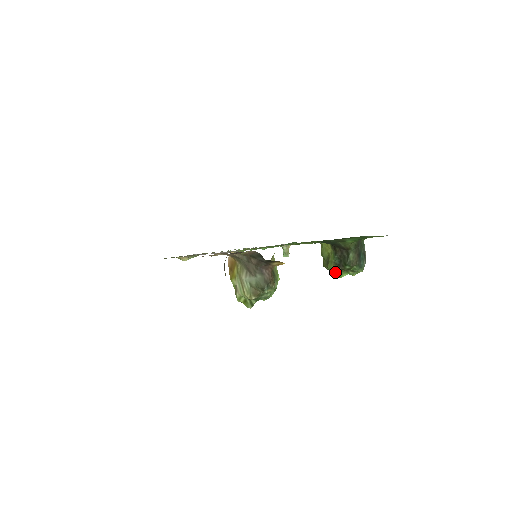
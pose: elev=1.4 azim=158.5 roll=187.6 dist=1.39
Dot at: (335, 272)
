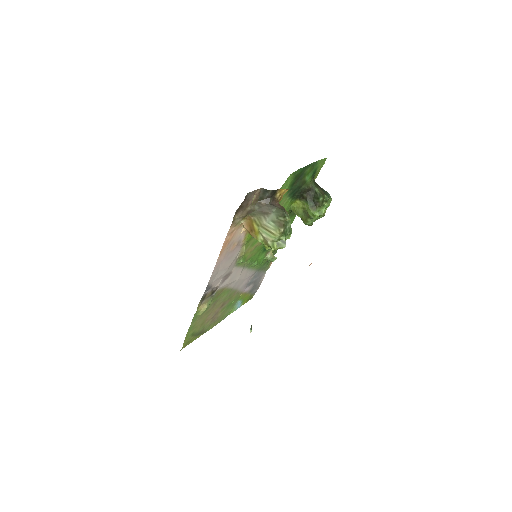
Dot at: (316, 213)
